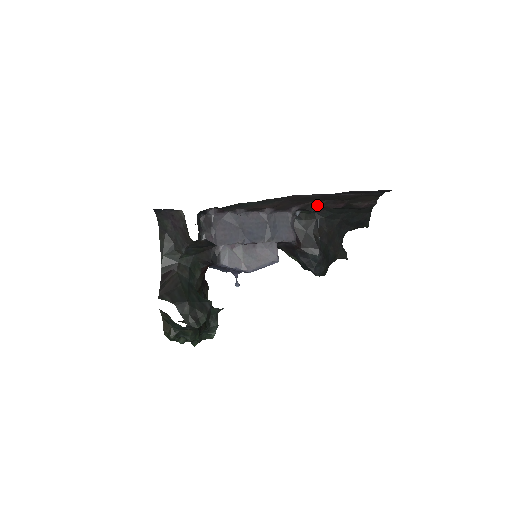
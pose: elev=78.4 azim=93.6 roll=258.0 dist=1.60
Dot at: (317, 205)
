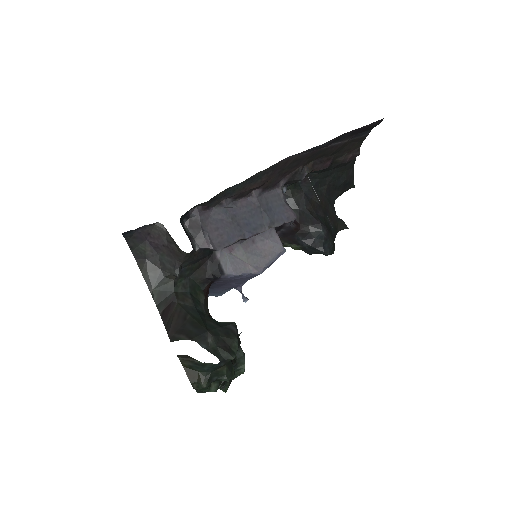
Dot at: (305, 170)
